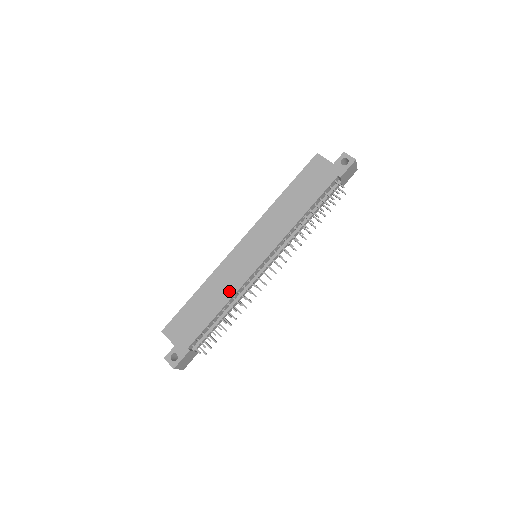
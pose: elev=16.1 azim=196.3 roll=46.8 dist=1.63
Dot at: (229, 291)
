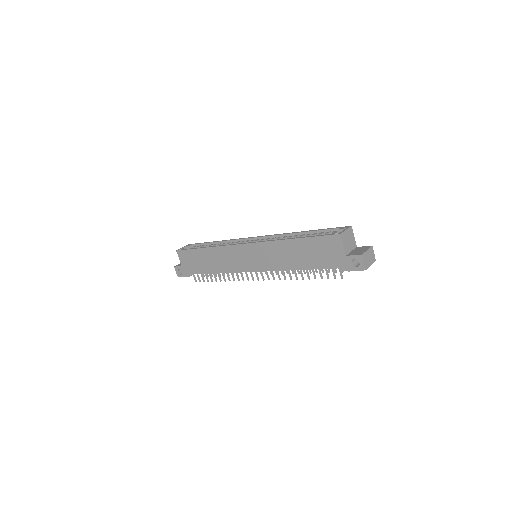
Dot at: (224, 268)
